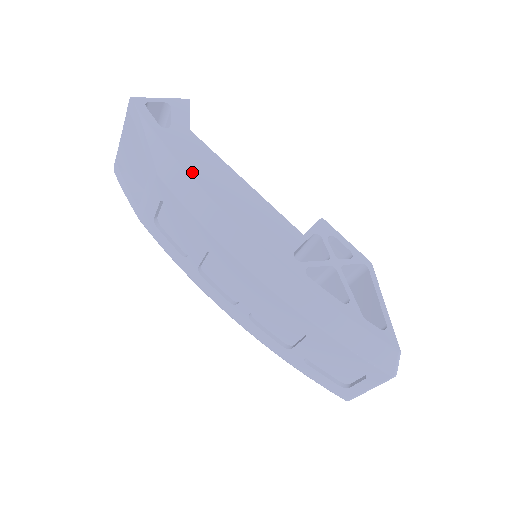
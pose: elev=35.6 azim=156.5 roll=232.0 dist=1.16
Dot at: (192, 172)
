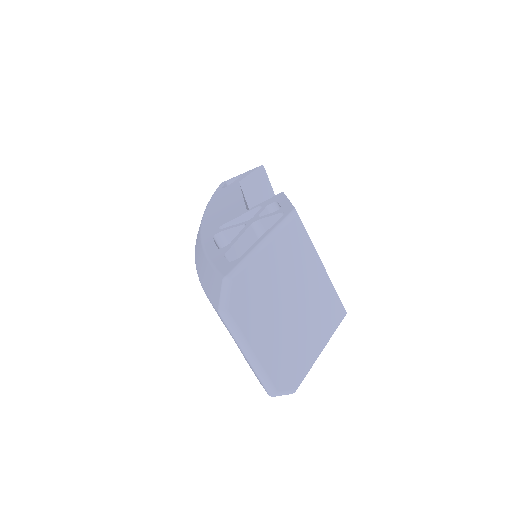
Dot at: (211, 204)
